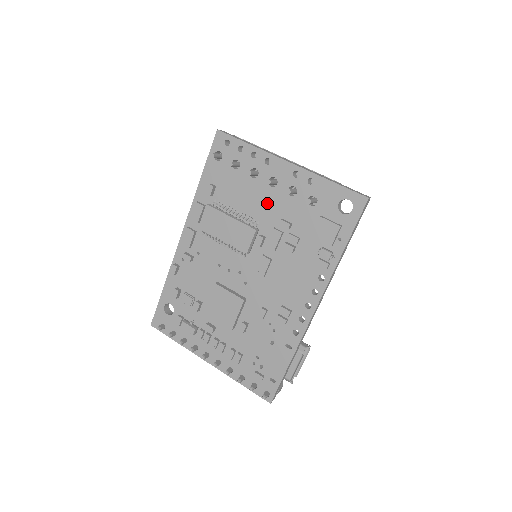
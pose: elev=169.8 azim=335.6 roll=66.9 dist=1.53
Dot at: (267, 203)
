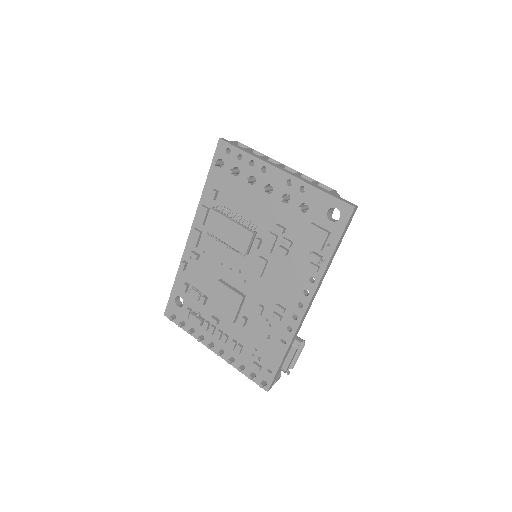
Dot at: (264, 208)
